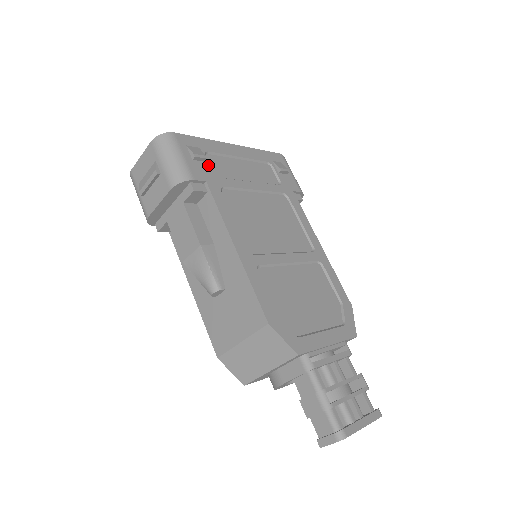
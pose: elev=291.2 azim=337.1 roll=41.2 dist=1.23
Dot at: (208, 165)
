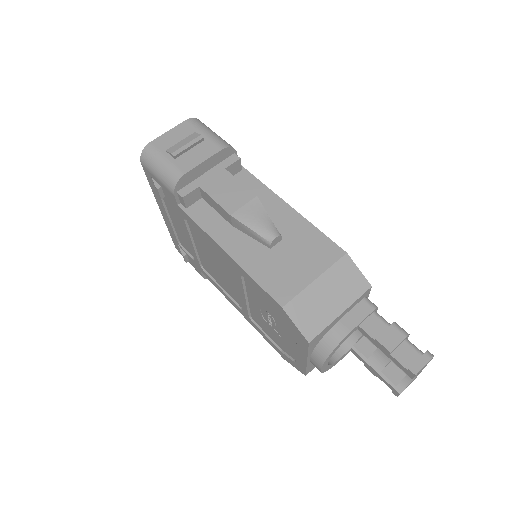
Dot at: occluded
